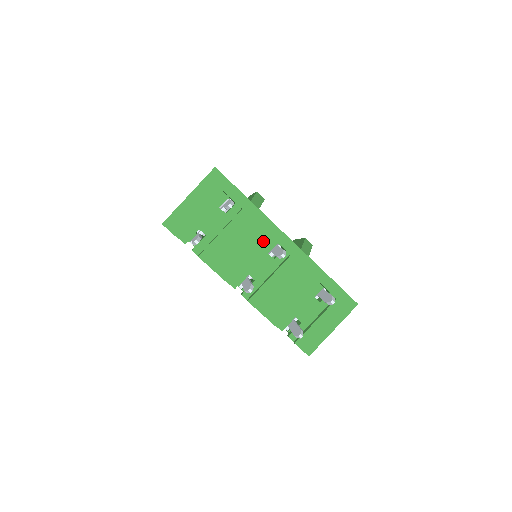
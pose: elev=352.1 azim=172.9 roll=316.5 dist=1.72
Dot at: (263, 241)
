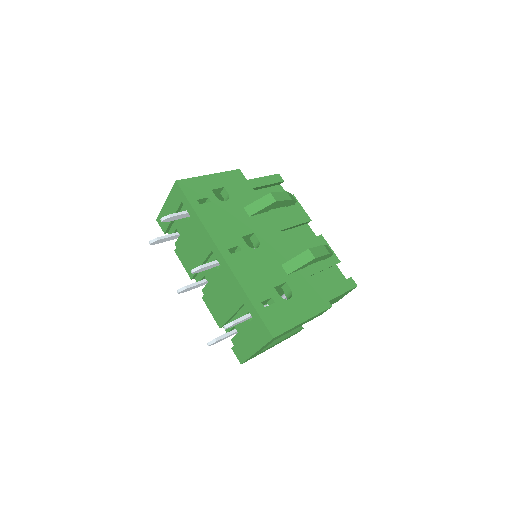
Dot at: (206, 251)
